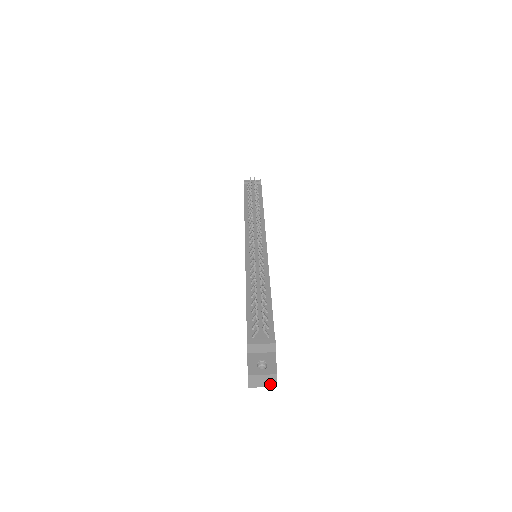
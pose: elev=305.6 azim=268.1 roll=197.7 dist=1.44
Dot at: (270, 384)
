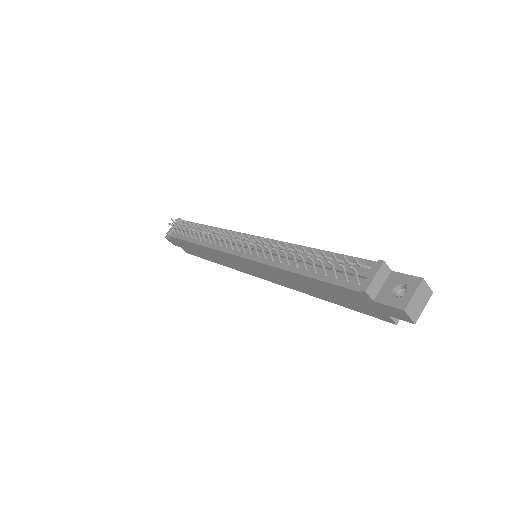
Dot at: (426, 297)
